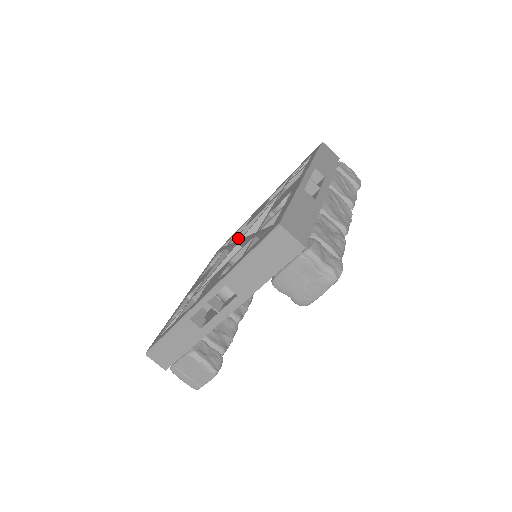
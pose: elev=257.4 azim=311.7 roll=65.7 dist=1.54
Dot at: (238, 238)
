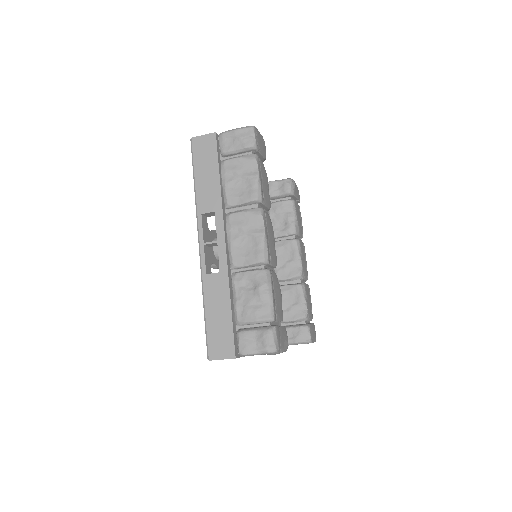
Dot at: occluded
